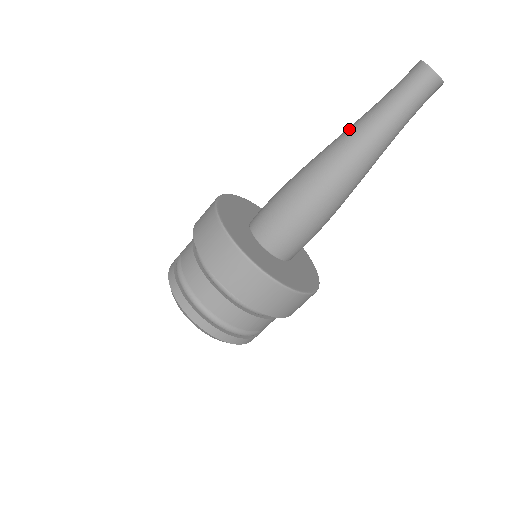
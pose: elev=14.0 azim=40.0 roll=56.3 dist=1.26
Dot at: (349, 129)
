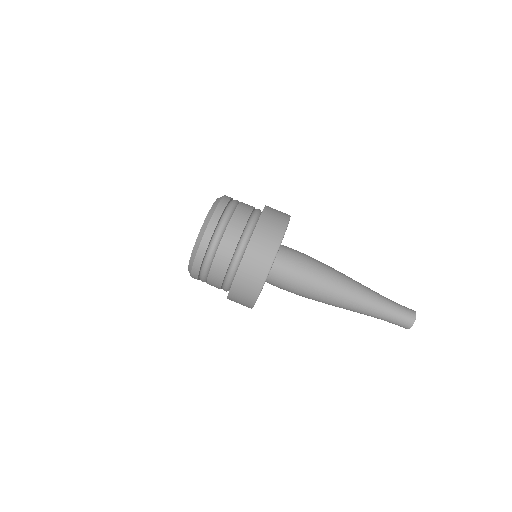
Dot at: (363, 299)
